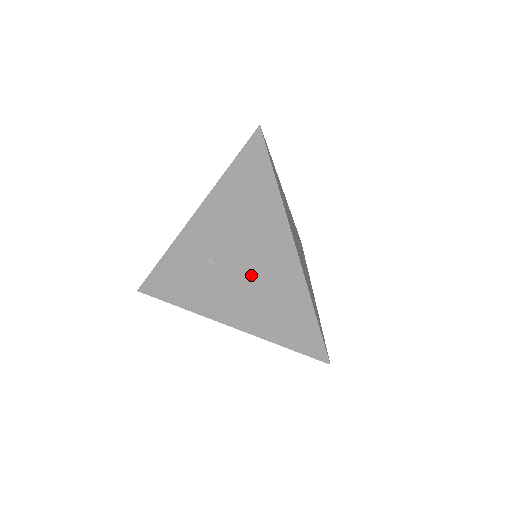
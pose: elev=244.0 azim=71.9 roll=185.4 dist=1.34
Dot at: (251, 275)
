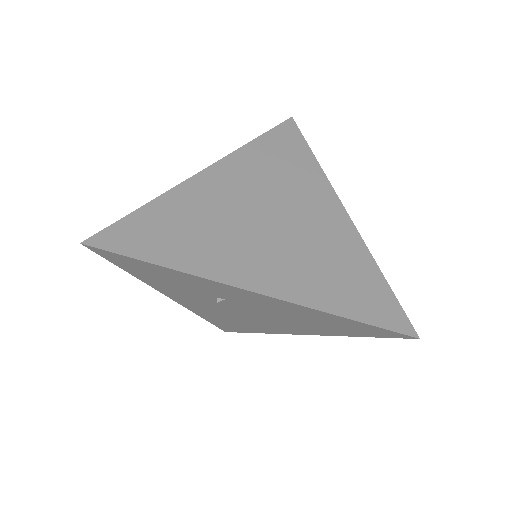
Dot at: (242, 316)
